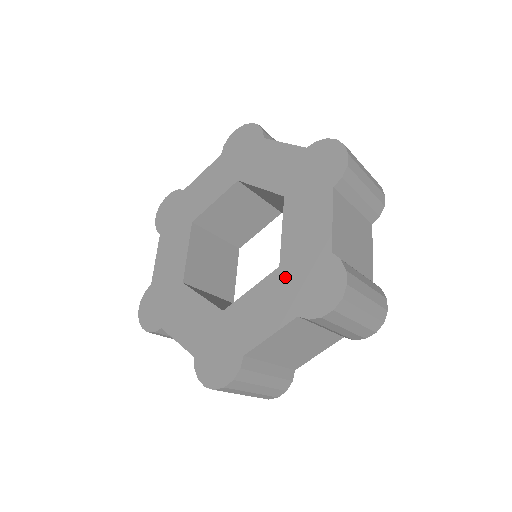
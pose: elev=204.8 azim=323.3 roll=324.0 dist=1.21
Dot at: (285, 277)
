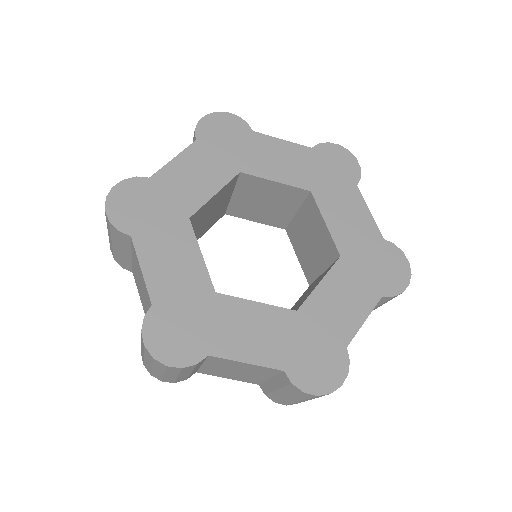
Dot at: (296, 326)
